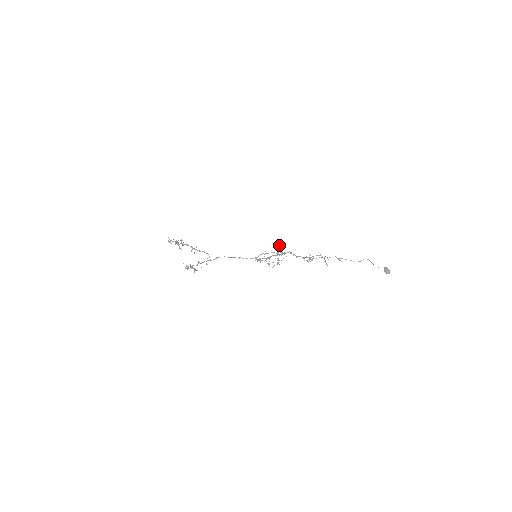
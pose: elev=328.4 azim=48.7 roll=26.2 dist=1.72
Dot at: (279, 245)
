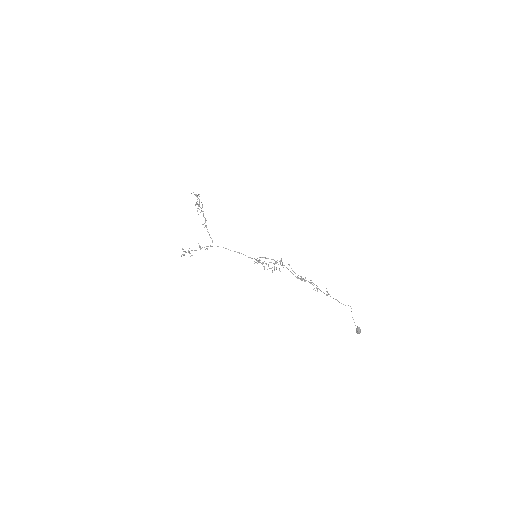
Dot at: occluded
